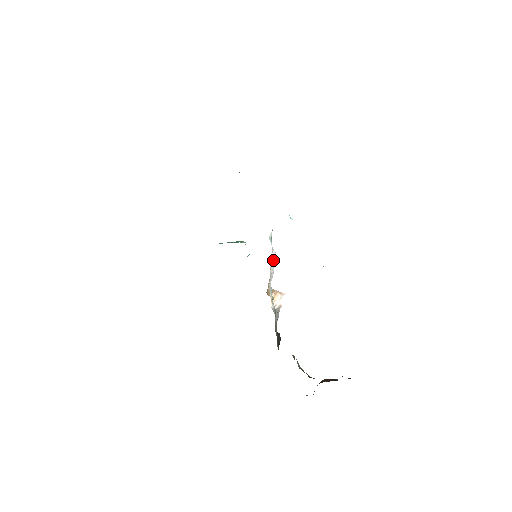
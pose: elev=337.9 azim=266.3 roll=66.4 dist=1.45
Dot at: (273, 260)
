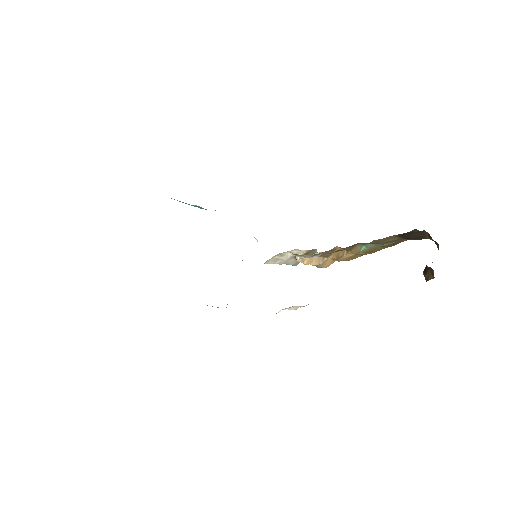
Dot at: occluded
